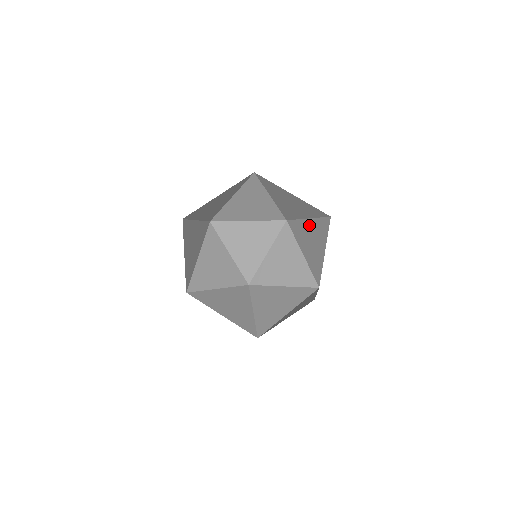
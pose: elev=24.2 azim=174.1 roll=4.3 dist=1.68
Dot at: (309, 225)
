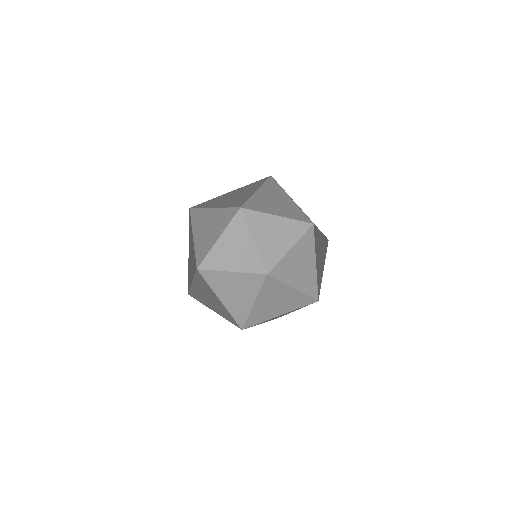
Dot at: (258, 238)
